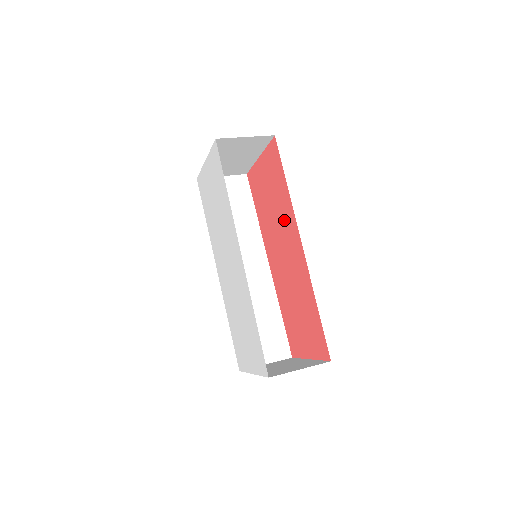
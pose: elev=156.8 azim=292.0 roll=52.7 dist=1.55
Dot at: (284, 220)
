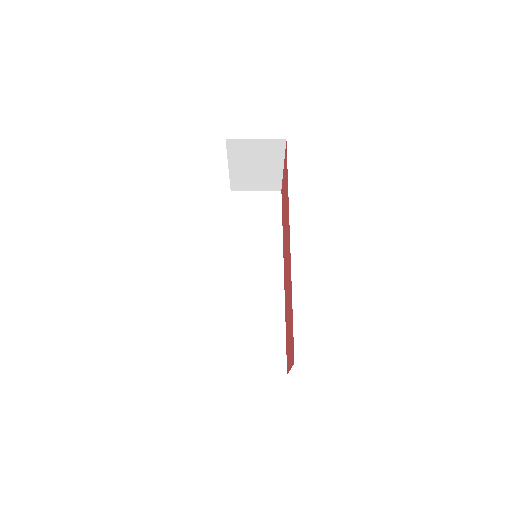
Dot at: (287, 221)
